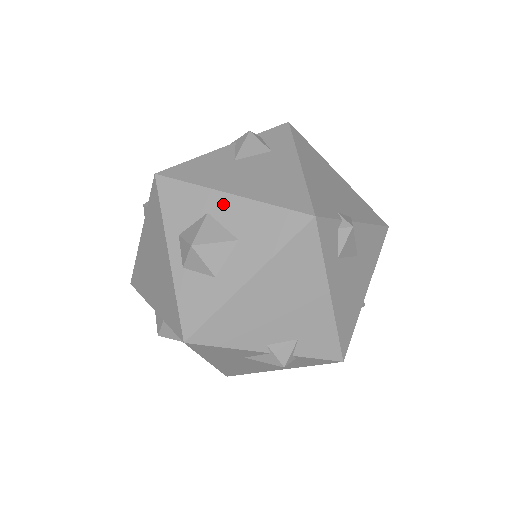
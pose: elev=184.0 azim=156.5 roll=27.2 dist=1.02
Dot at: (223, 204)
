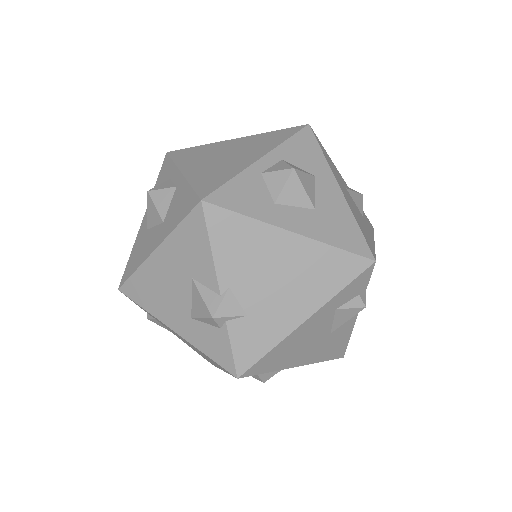
Dot at: (330, 185)
